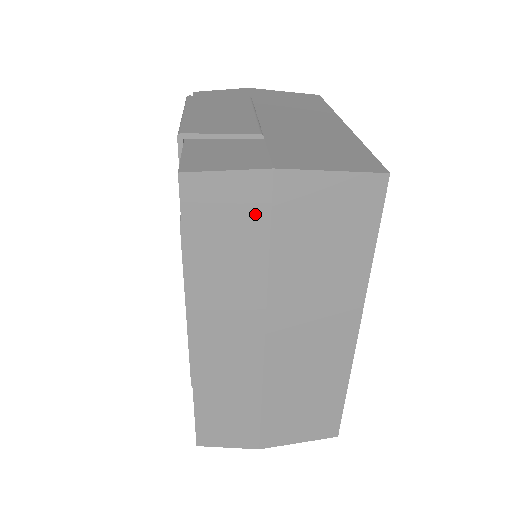
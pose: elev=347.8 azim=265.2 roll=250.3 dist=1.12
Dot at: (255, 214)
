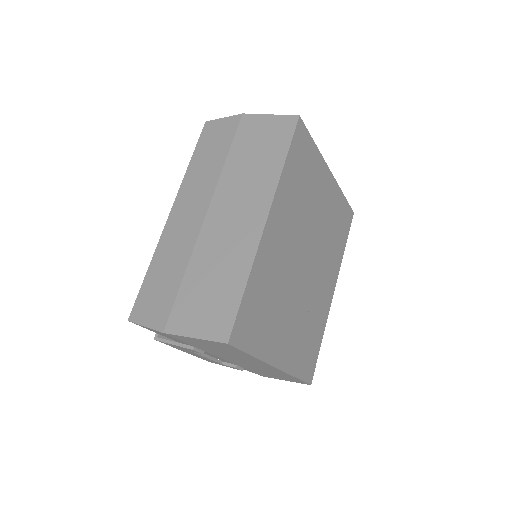
Dot at: (228, 136)
